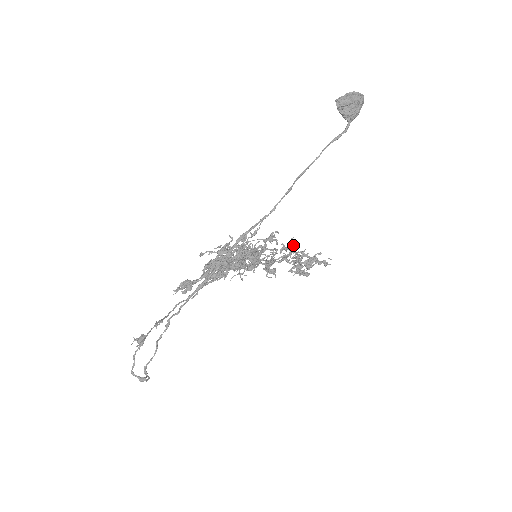
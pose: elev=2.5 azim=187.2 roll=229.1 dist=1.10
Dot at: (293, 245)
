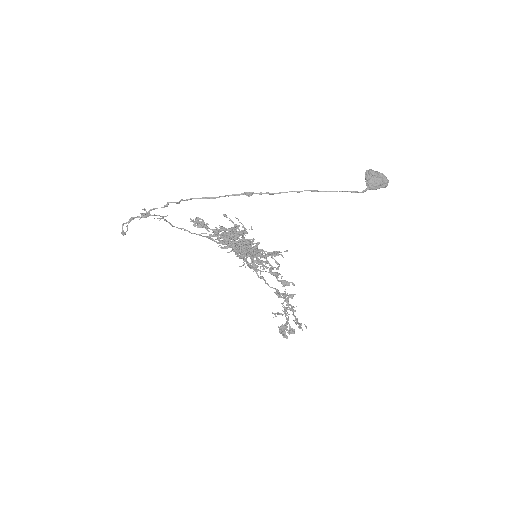
Dot at: (291, 298)
